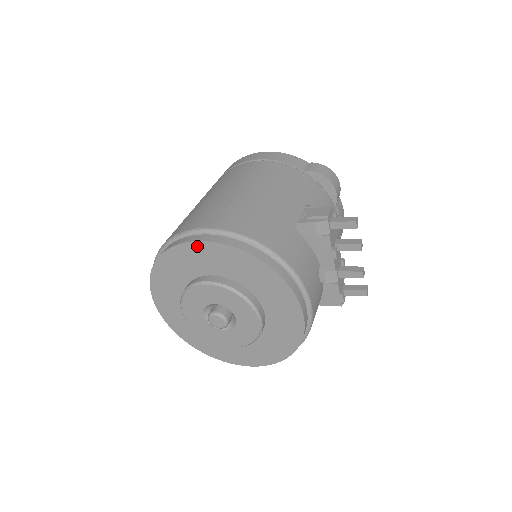
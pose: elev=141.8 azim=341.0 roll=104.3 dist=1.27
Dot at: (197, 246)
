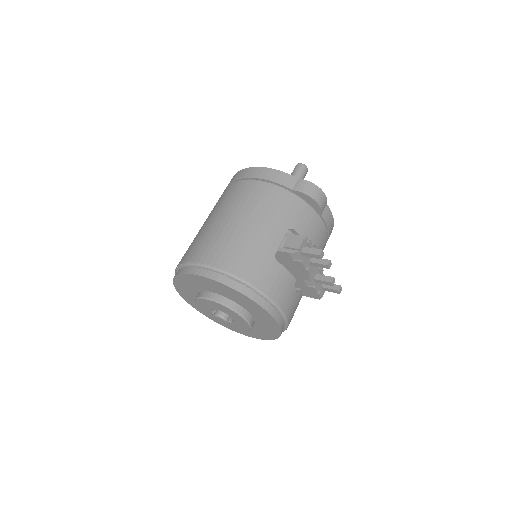
Dot at: (198, 277)
